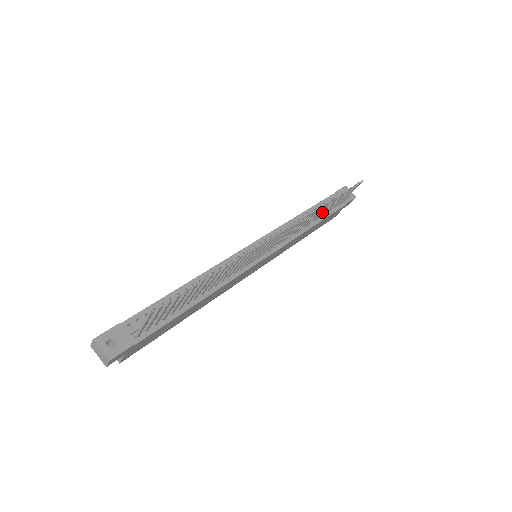
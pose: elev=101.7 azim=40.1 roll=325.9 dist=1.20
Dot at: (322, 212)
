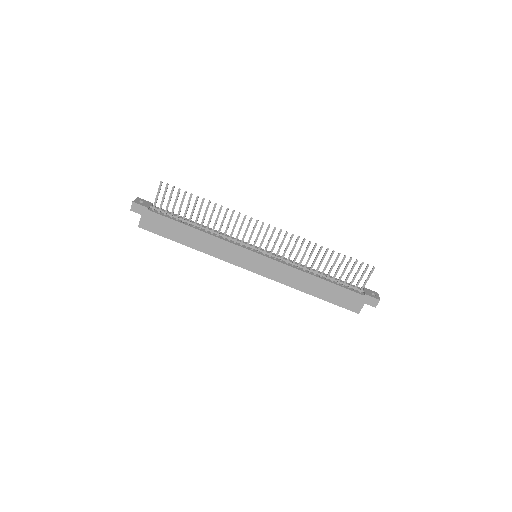
Dot at: (325, 266)
